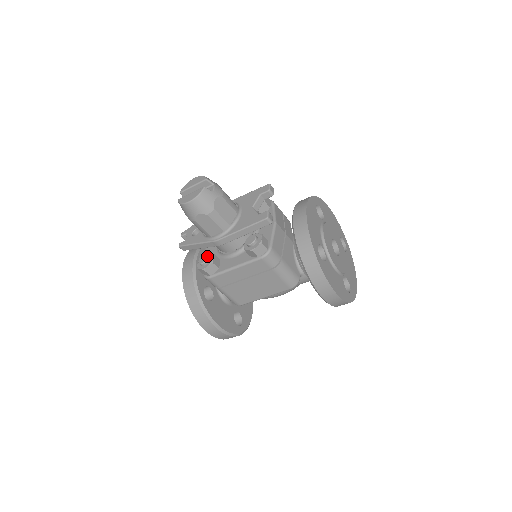
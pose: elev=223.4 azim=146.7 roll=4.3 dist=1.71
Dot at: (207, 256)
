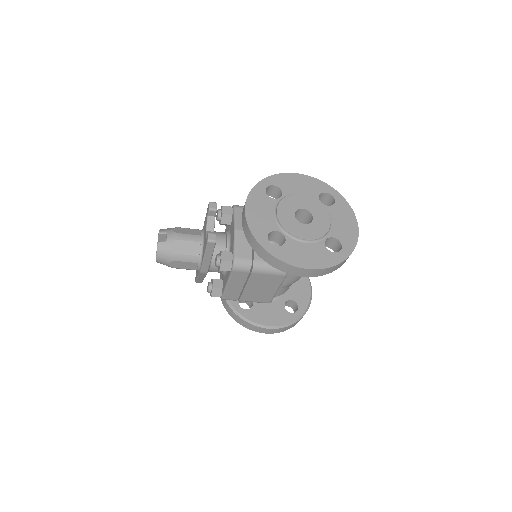
Dot at: (208, 284)
